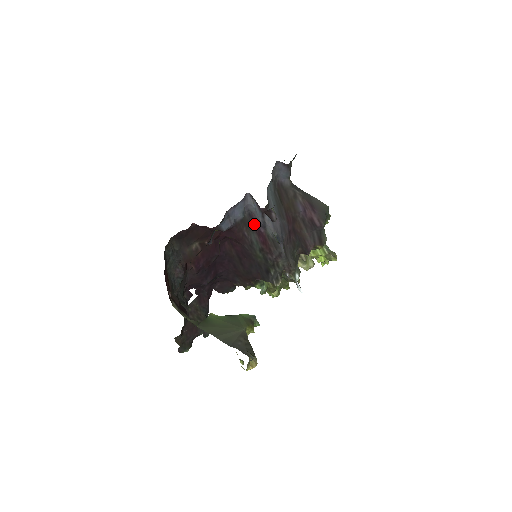
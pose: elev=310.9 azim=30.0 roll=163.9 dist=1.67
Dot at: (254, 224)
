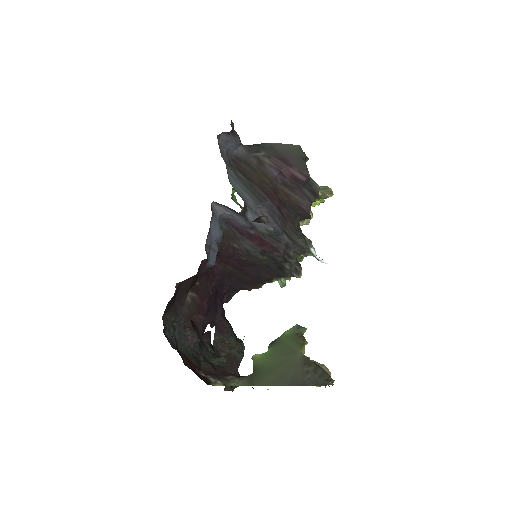
Dot at: (238, 231)
